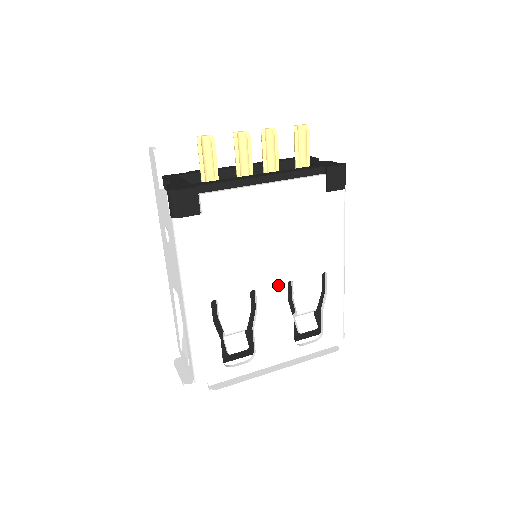
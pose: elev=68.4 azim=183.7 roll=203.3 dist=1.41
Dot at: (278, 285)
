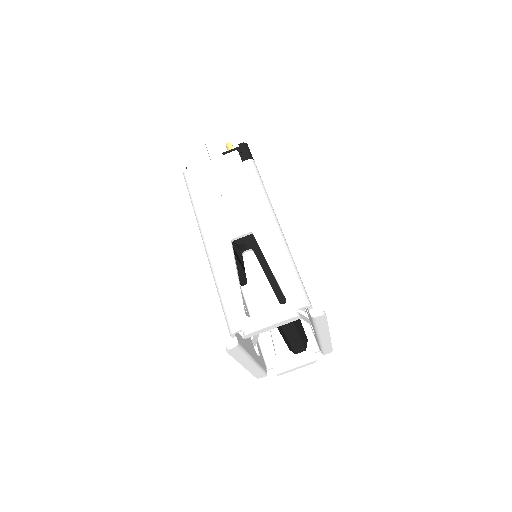
Dot at: occluded
